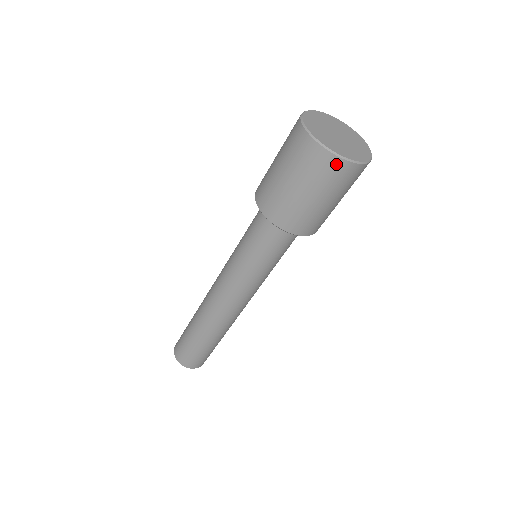
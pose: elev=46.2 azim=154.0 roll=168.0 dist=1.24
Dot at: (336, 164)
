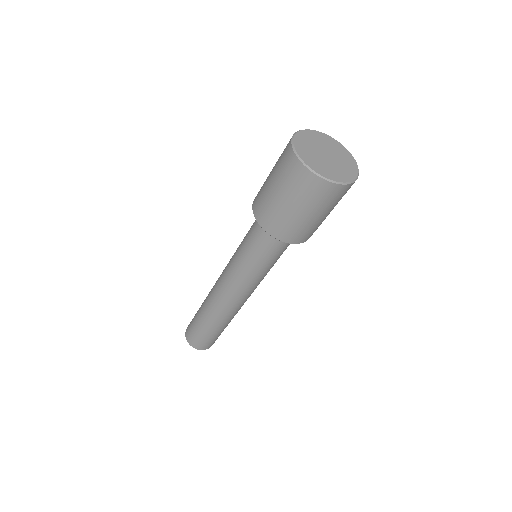
Dot at: (331, 188)
